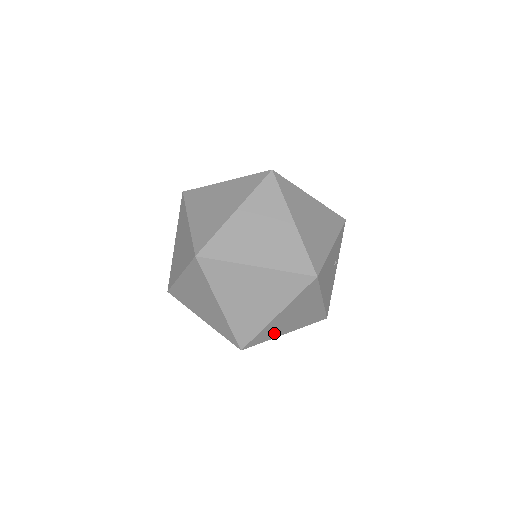
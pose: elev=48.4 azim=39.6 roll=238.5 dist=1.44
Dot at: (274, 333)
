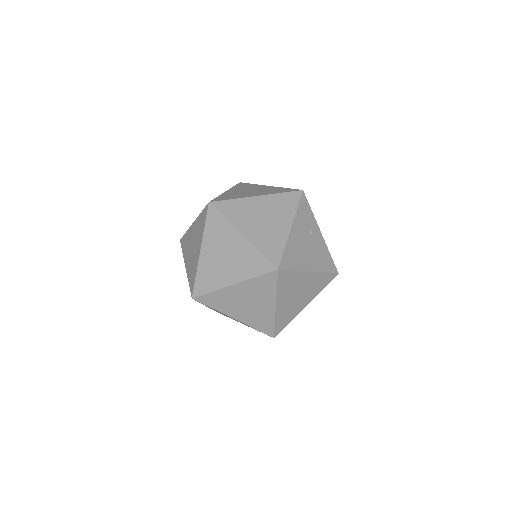
Dot at: (292, 313)
